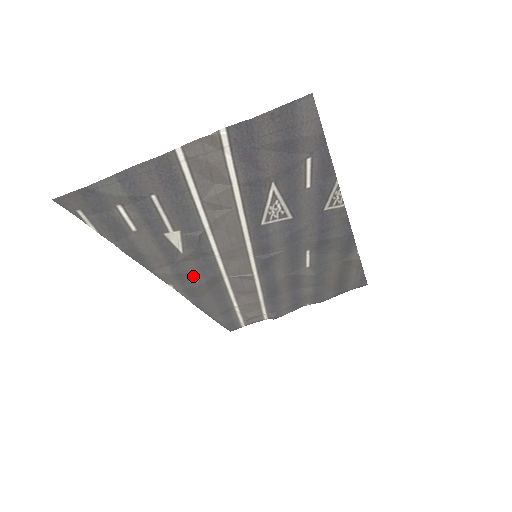
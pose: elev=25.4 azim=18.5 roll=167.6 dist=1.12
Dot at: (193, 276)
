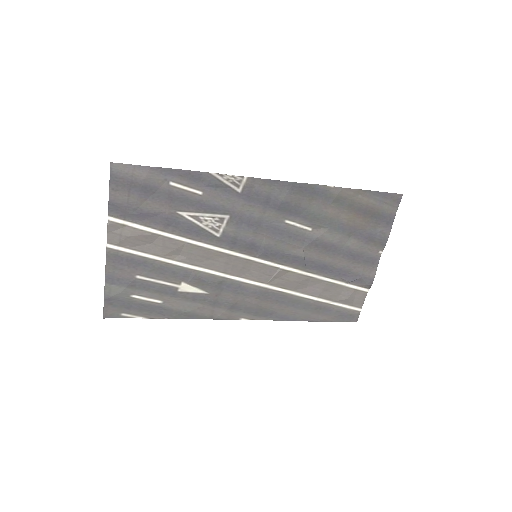
Dot at: (242, 302)
